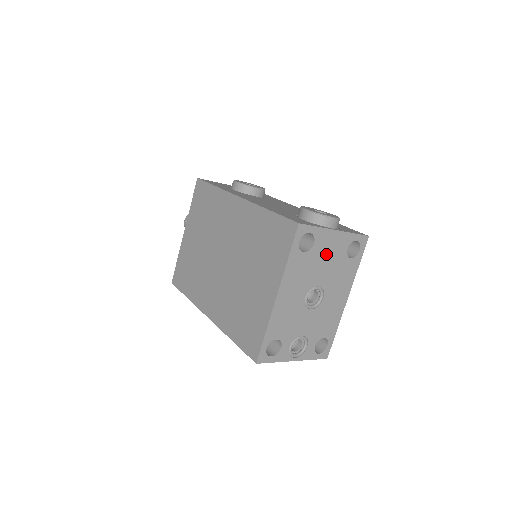
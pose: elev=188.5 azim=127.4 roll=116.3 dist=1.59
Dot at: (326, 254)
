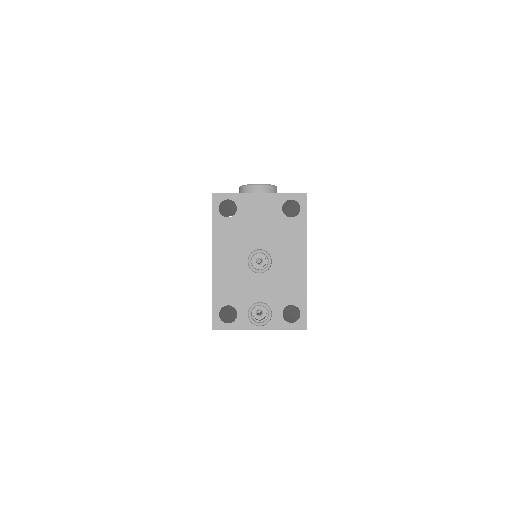
Dot at: (256, 217)
